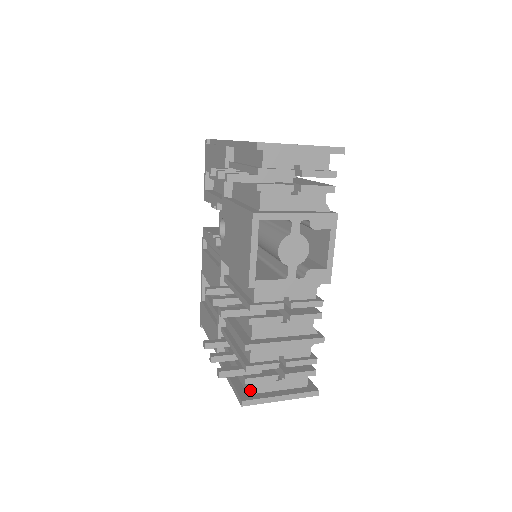
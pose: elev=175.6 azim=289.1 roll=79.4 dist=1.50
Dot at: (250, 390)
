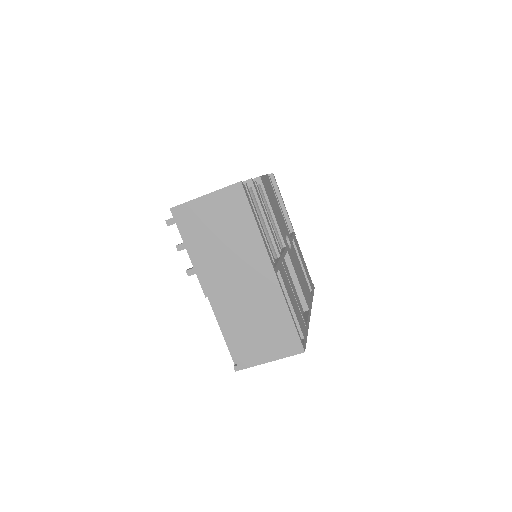
Dot at: occluded
